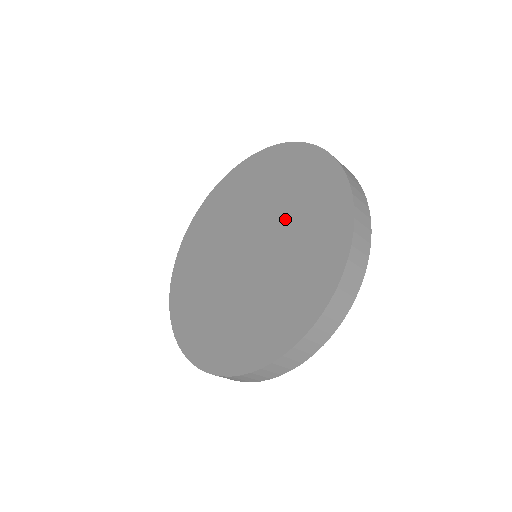
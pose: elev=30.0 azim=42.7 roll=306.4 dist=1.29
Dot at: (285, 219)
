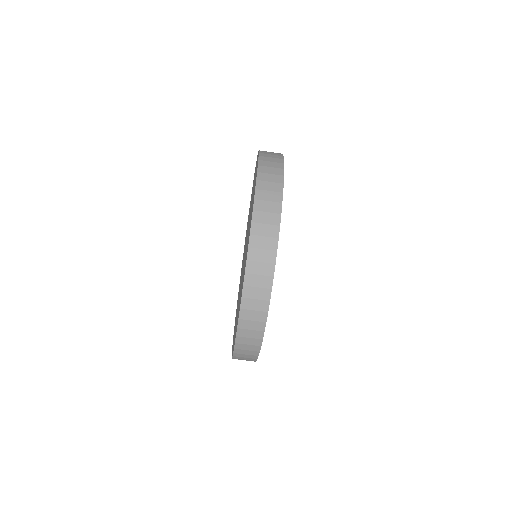
Dot at: (250, 213)
